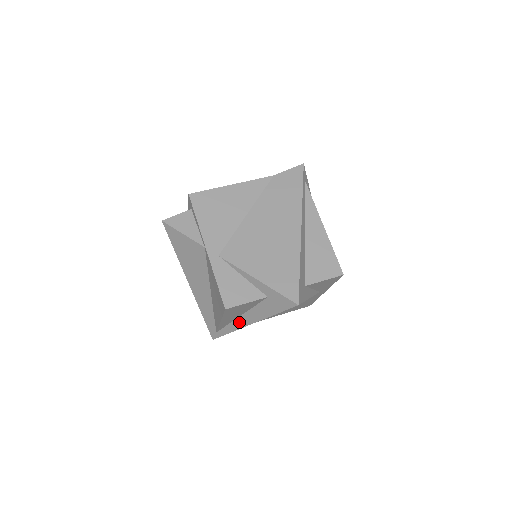
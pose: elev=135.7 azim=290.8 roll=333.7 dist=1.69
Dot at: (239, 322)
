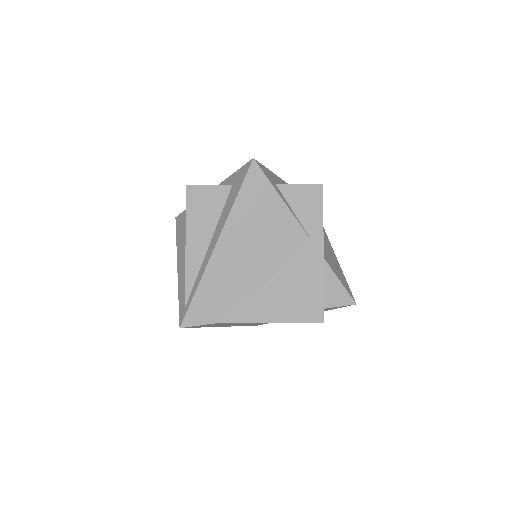
Dot at: (208, 255)
